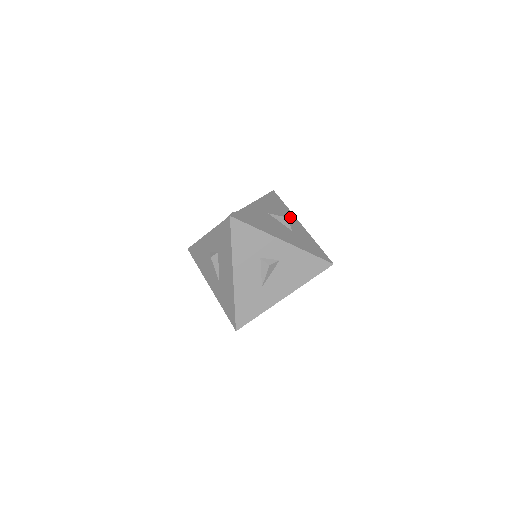
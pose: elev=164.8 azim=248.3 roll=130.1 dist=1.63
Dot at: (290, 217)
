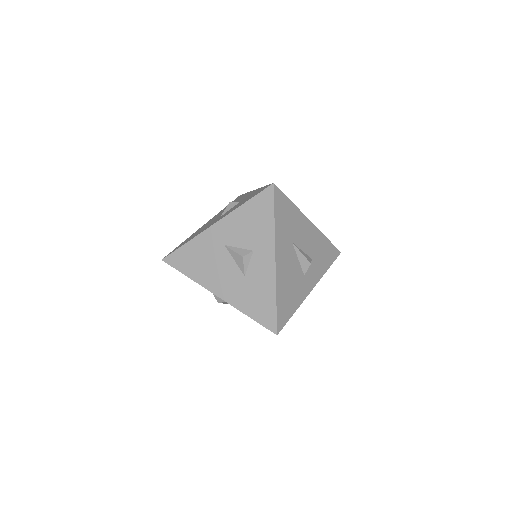
Dot at: (262, 246)
